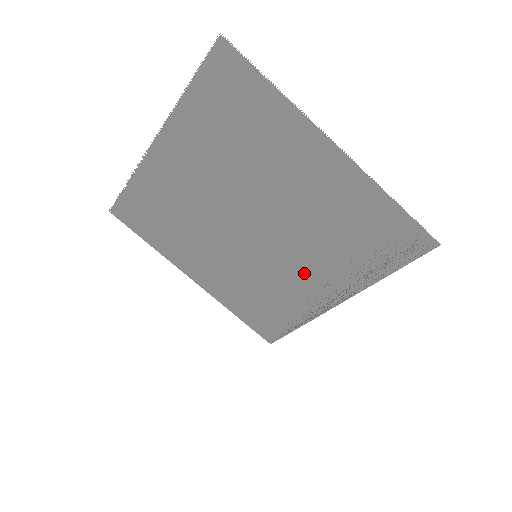
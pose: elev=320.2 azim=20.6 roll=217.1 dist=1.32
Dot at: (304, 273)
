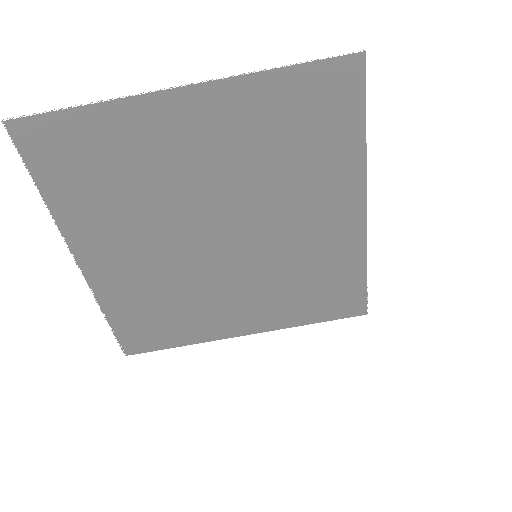
Dot at: (306, 222)
